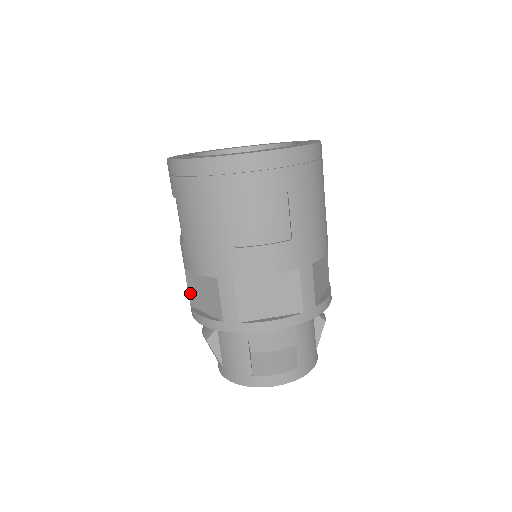
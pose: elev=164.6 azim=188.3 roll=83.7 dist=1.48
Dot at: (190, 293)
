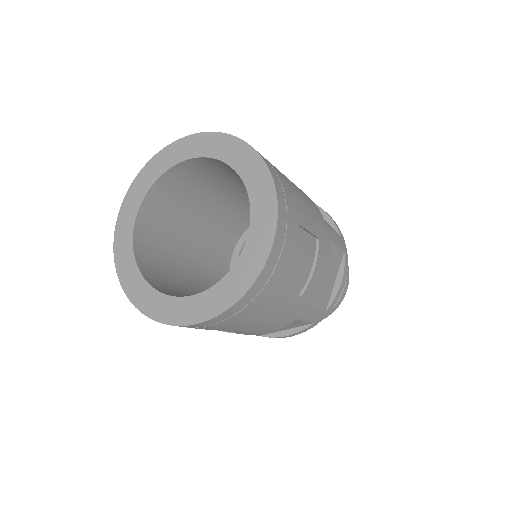
Dot at: occluded
